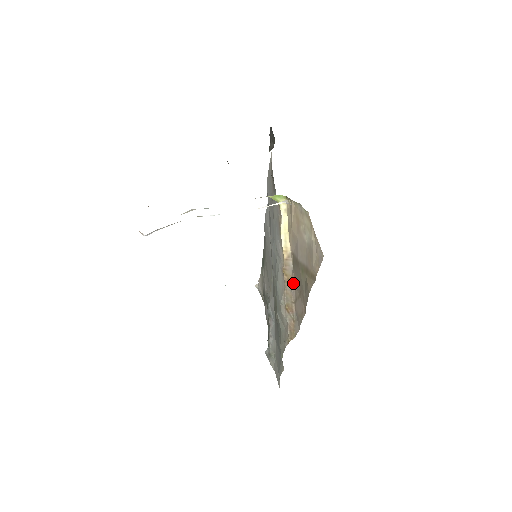
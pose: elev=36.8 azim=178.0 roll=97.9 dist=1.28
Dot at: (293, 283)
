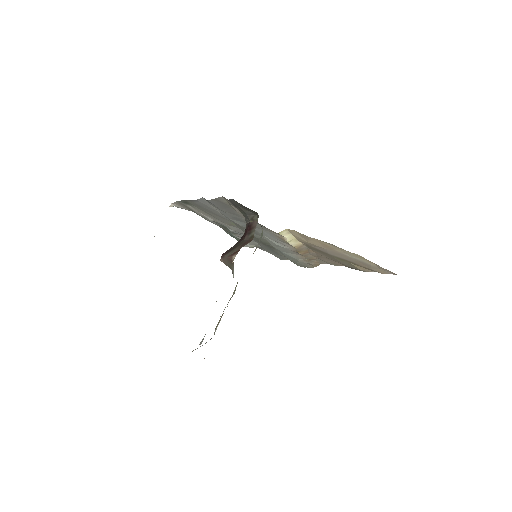
Dot at: (312, 253)
